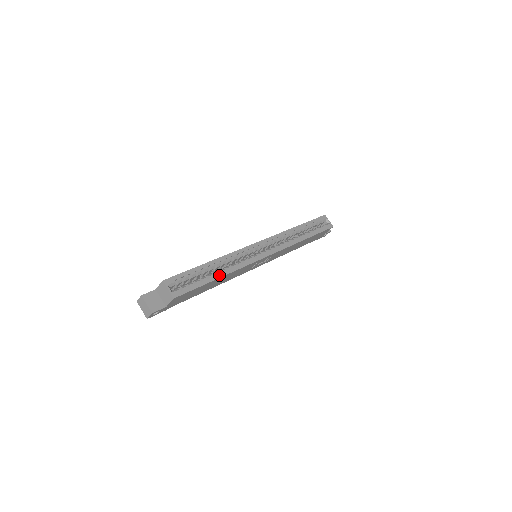
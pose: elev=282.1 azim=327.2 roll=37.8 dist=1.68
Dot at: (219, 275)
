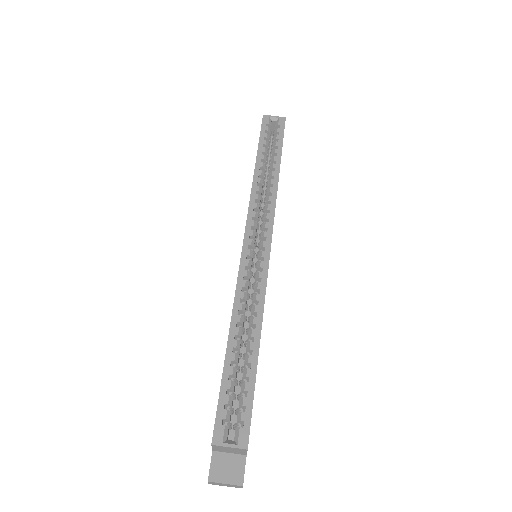
Dot at: (255, 345)
